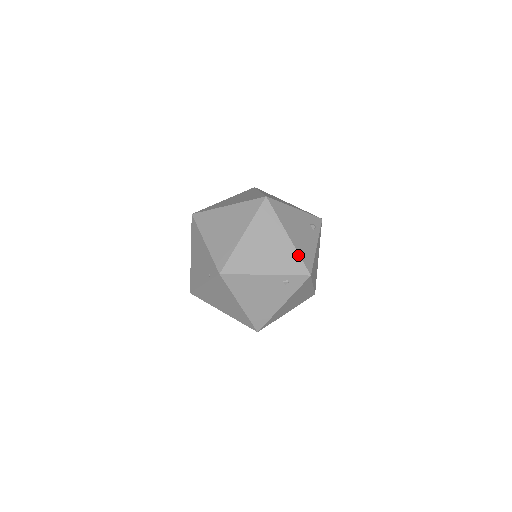
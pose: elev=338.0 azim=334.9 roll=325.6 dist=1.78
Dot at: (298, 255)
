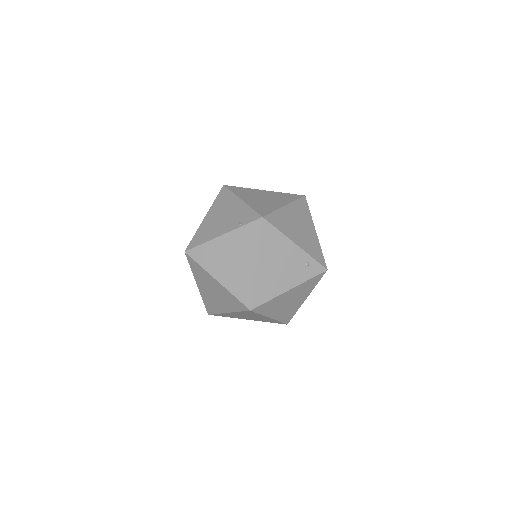
Dot at: (321, 249)
